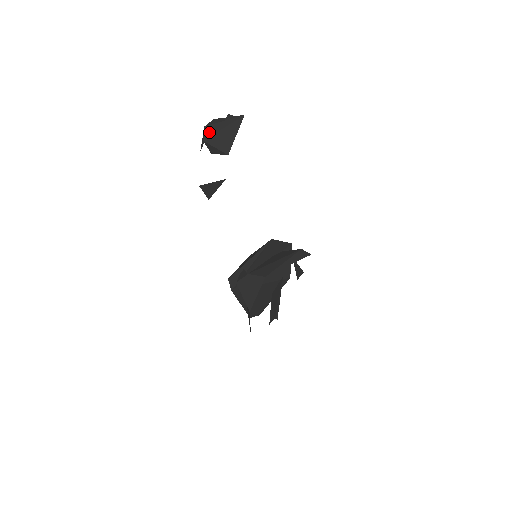
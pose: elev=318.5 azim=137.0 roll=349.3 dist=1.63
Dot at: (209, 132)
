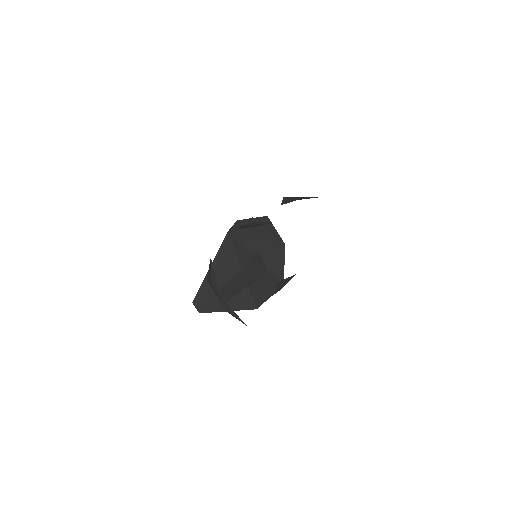
Dot at: occluded
